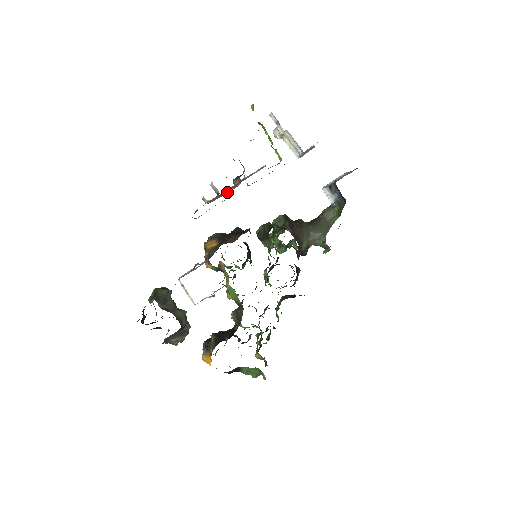
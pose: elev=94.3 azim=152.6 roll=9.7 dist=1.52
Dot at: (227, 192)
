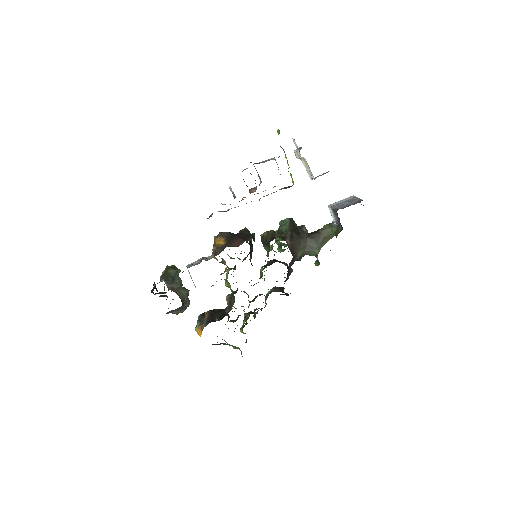
Dot at: occluded
